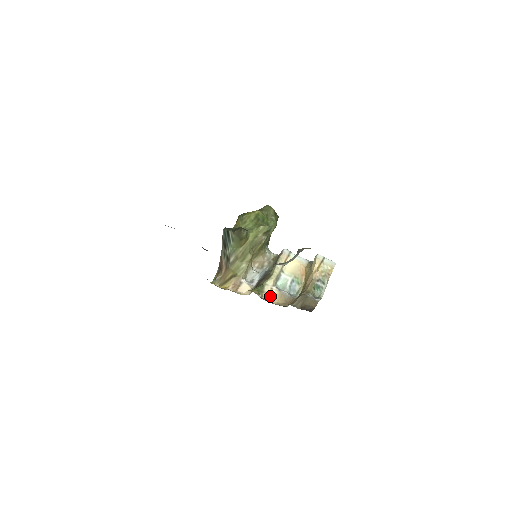
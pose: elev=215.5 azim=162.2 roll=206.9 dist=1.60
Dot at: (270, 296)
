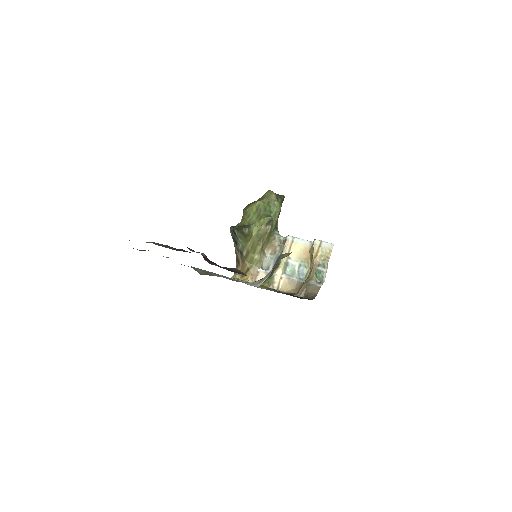
Dot at: (281, 285)
